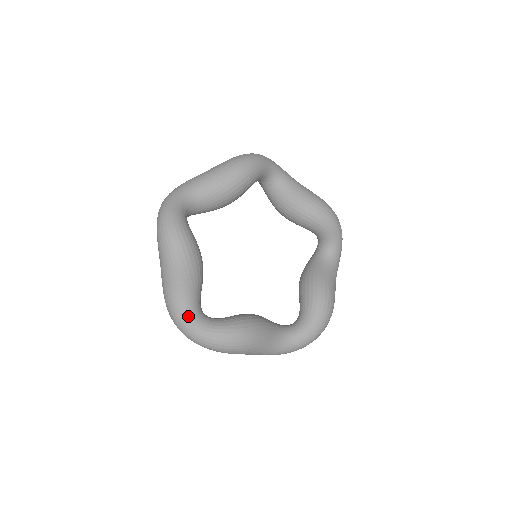
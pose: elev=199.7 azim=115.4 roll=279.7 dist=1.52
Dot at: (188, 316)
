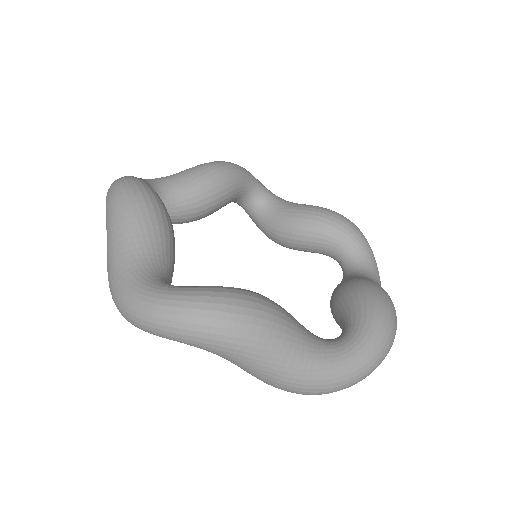
Dot at: (147, 281)
